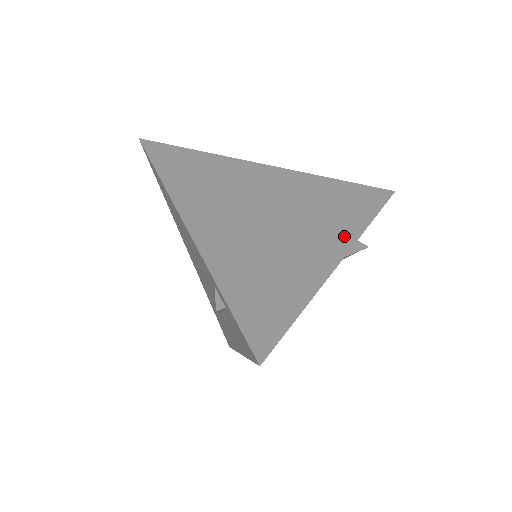
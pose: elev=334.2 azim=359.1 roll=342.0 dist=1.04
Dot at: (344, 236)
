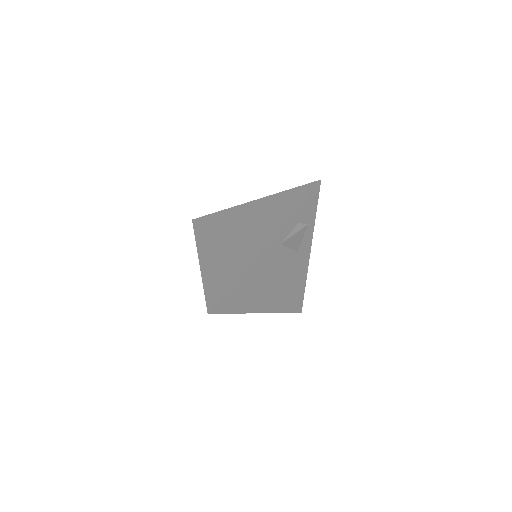
Dot at: (273, 229)
